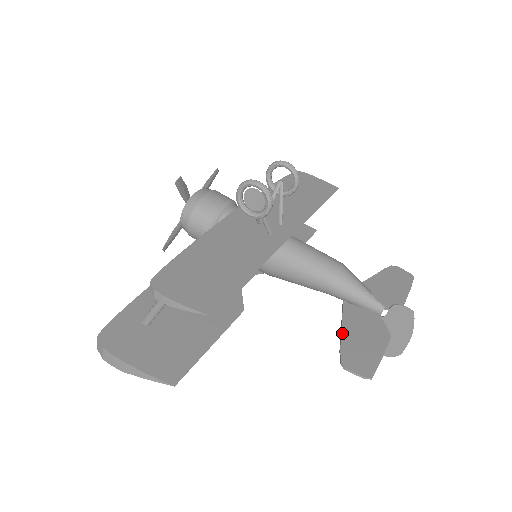
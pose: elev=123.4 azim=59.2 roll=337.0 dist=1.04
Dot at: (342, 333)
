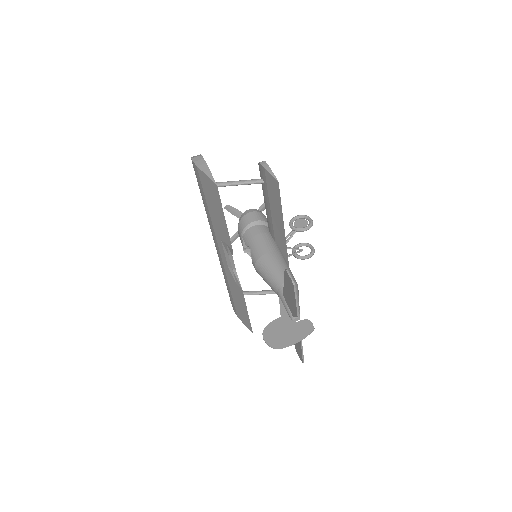
Dot at: occluded
